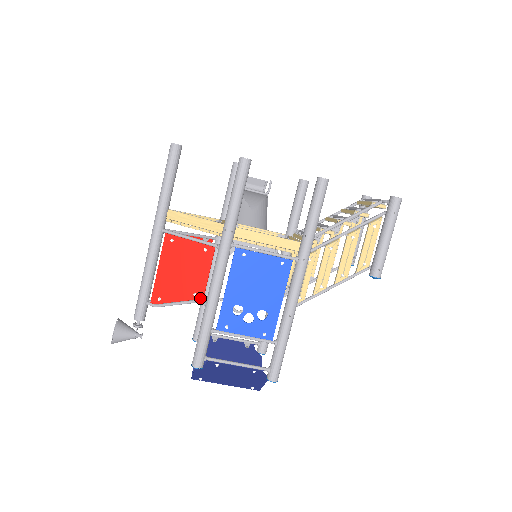
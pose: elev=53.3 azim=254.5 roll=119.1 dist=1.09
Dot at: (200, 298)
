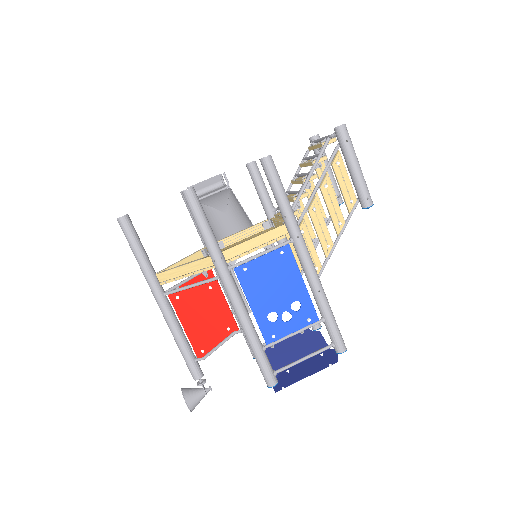
Dot at: (235, 329)
